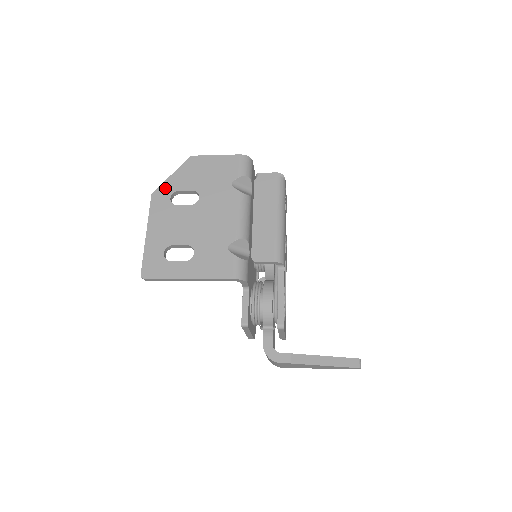
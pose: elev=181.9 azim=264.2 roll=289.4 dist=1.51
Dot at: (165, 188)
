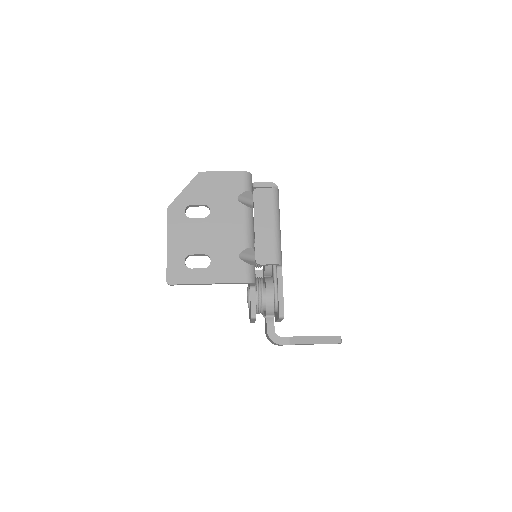
Dot at: (179, 202)
